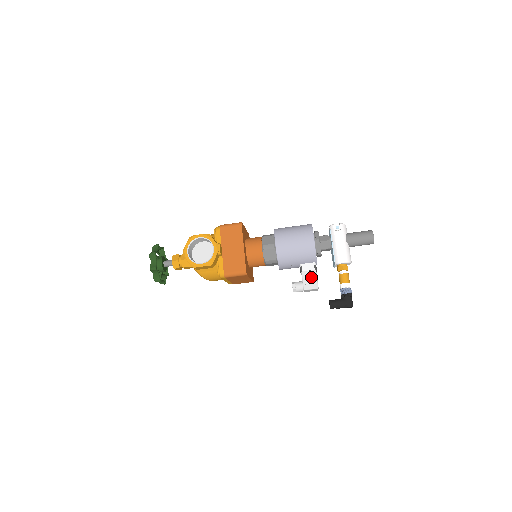
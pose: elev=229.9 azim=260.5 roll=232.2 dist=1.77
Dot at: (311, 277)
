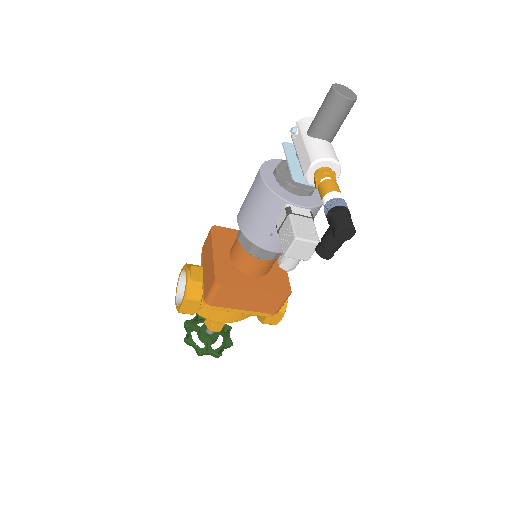
Dot at: (286, 229)
